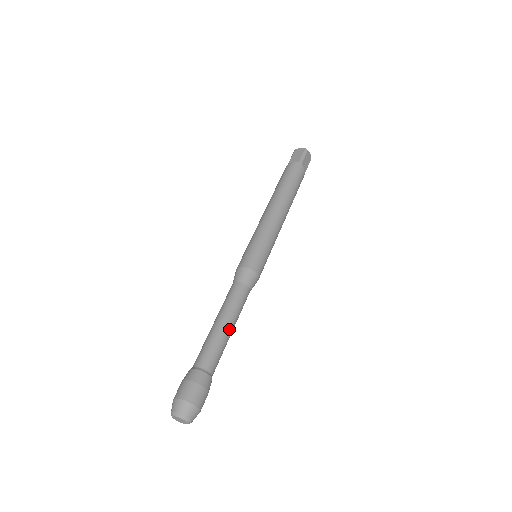
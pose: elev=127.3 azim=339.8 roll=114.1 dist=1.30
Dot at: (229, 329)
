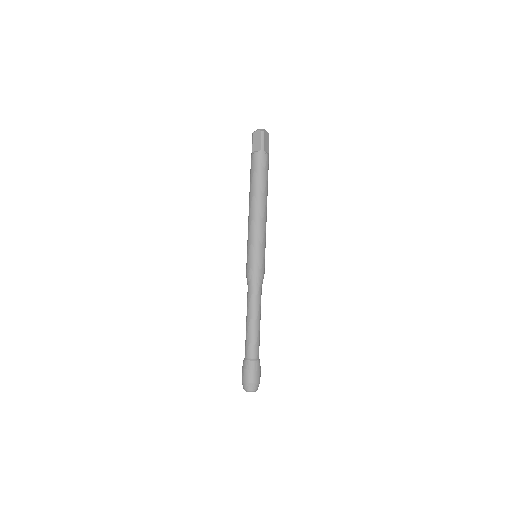
Dot at: (258, 324)
